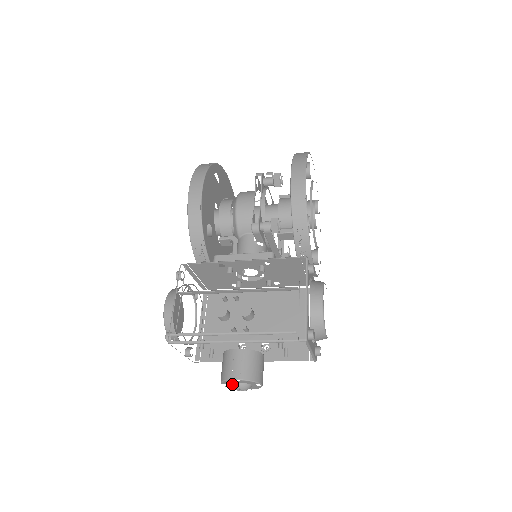
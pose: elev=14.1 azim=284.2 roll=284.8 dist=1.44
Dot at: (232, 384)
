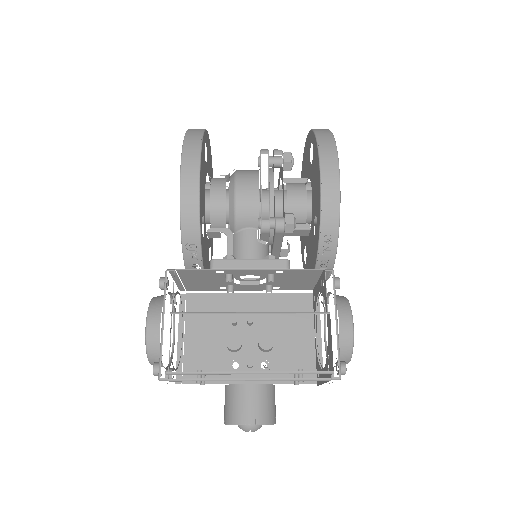
Dot at: (240, 426)
